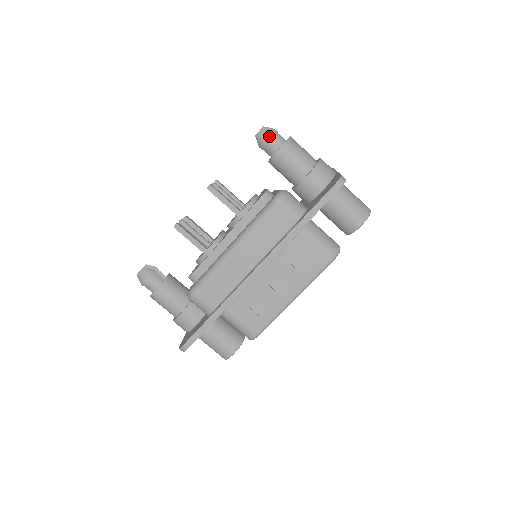
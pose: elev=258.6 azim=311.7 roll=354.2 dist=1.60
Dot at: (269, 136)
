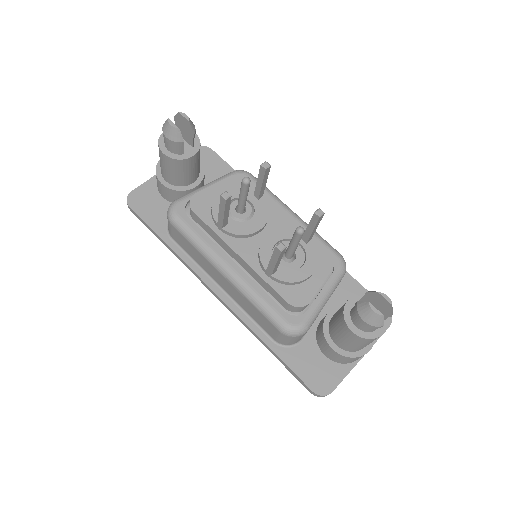
Dot at: (368, 324)
